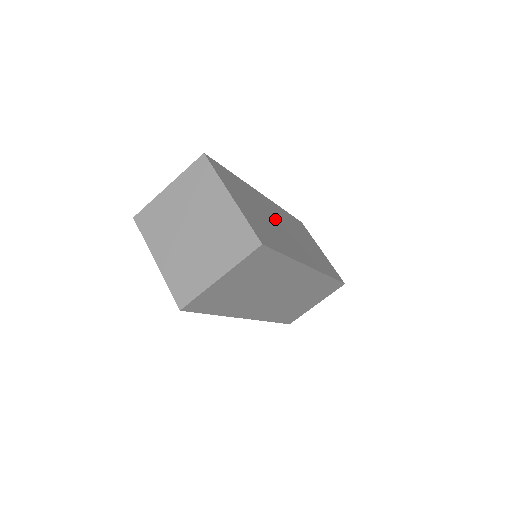
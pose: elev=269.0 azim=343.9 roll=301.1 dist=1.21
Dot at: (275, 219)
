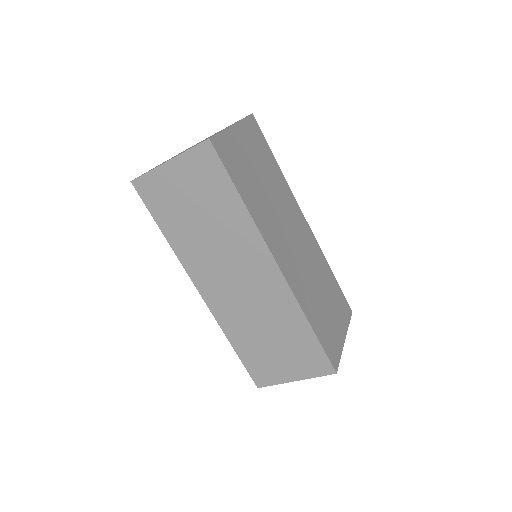
Dot at: (286, 218)
